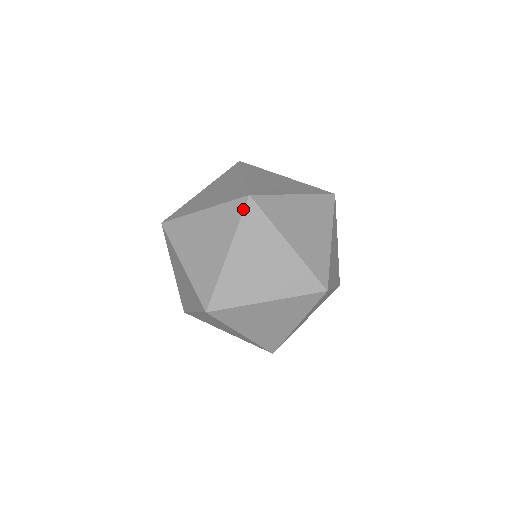
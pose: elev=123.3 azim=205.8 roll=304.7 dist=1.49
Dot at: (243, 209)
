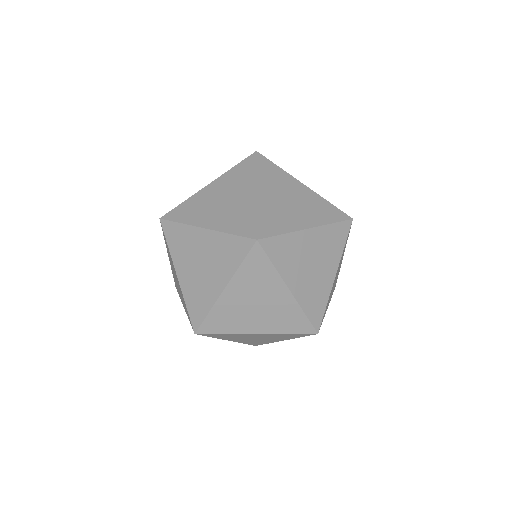
Dot at: (203, 335)
